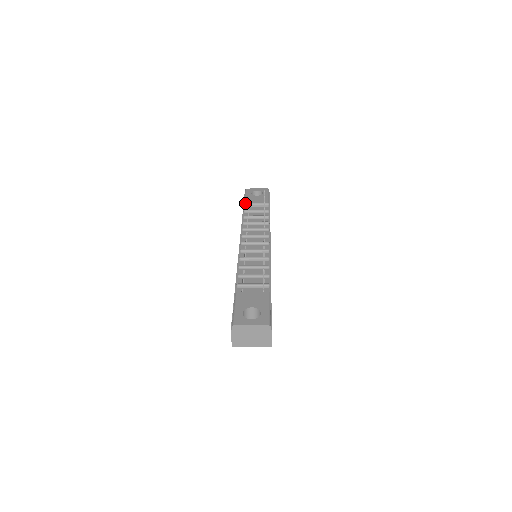
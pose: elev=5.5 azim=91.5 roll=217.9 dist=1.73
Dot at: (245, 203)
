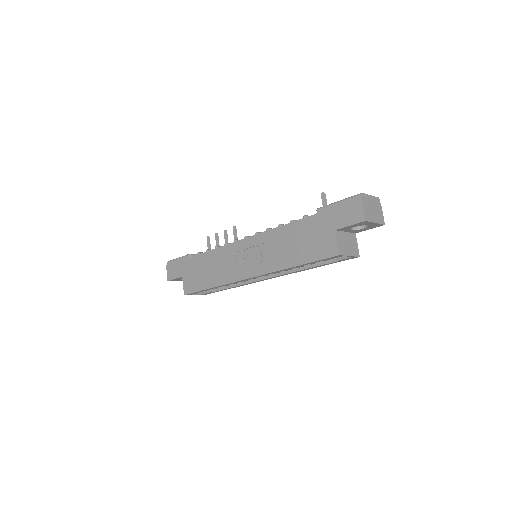
Dot at: occluded
